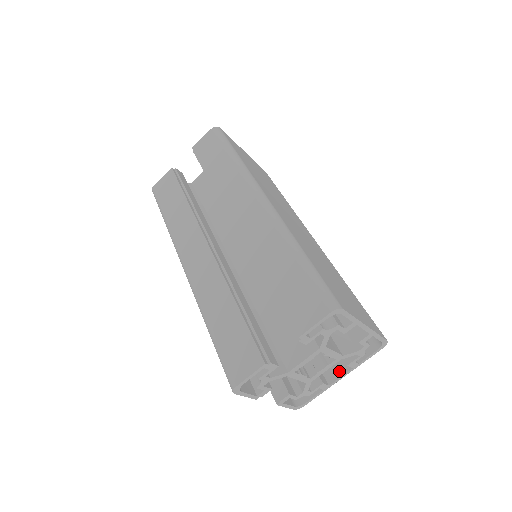
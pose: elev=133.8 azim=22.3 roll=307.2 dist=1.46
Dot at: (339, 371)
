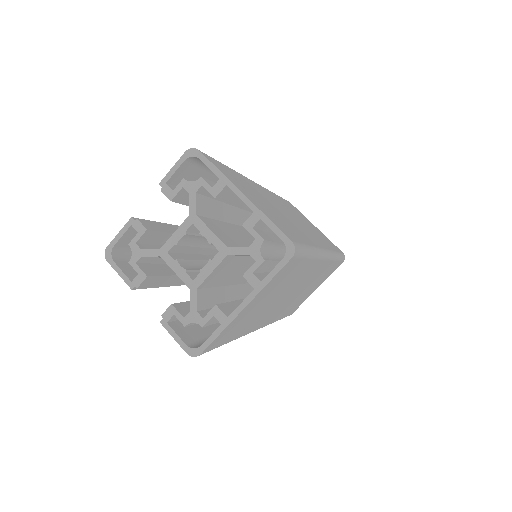
Dot at: (245, 301)
